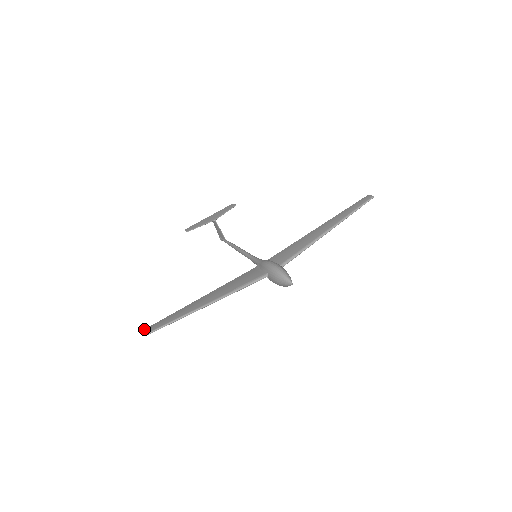
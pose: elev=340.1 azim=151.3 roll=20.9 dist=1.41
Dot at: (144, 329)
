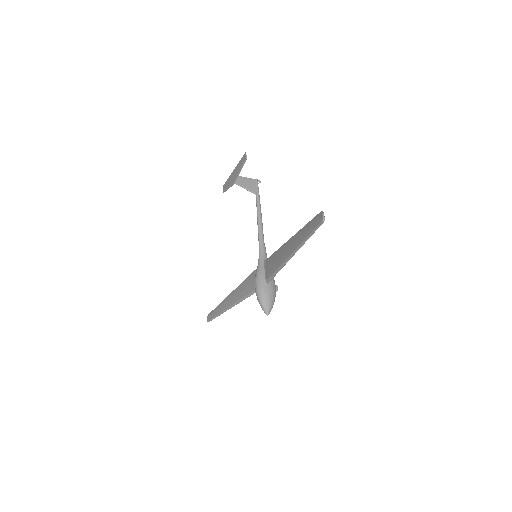
Dot at: (208, 314)
